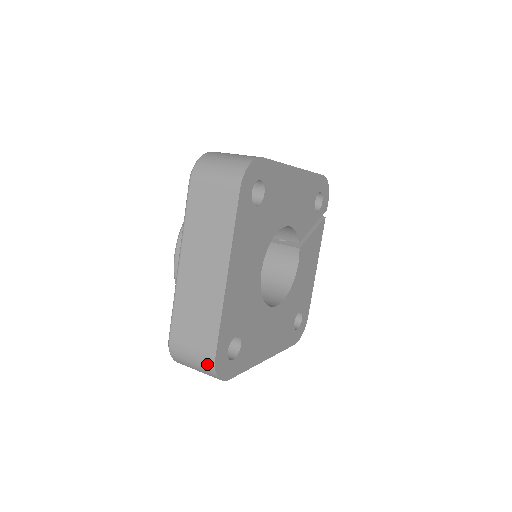
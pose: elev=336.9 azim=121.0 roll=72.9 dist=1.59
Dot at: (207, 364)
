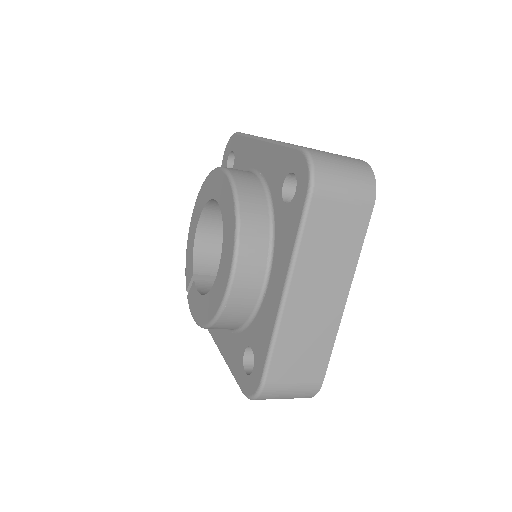
Dot at: (359, 162)
